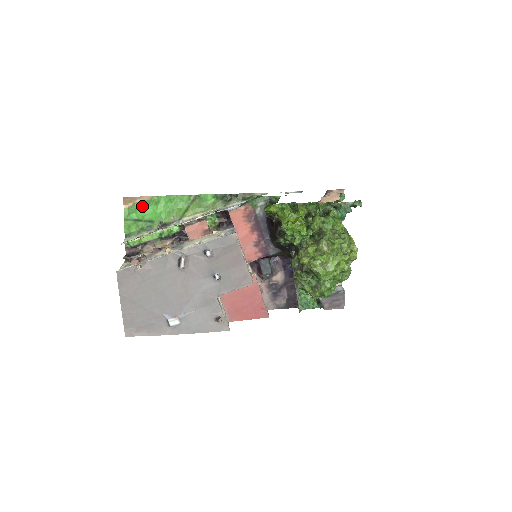
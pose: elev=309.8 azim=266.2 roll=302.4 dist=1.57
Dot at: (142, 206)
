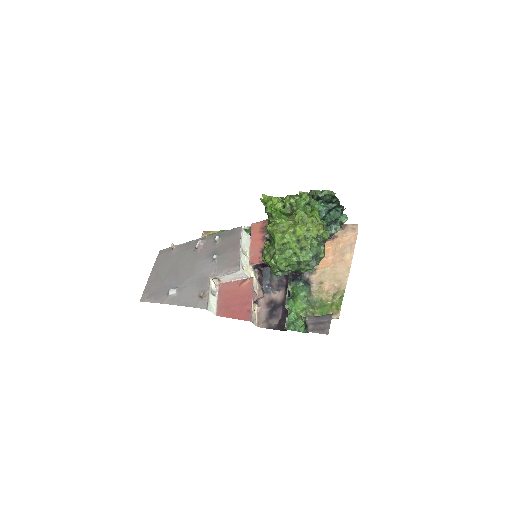
Dot at: occluded
